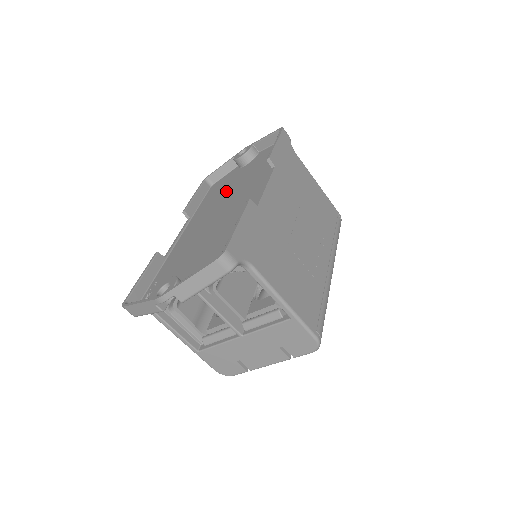
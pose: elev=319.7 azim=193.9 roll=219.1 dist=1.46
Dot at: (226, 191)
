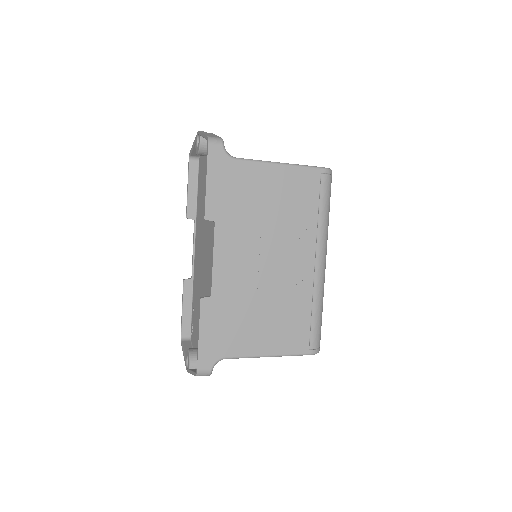
Dot at: (203, 202)
